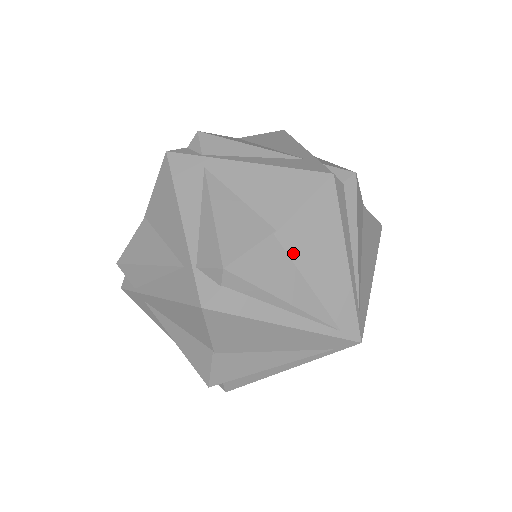
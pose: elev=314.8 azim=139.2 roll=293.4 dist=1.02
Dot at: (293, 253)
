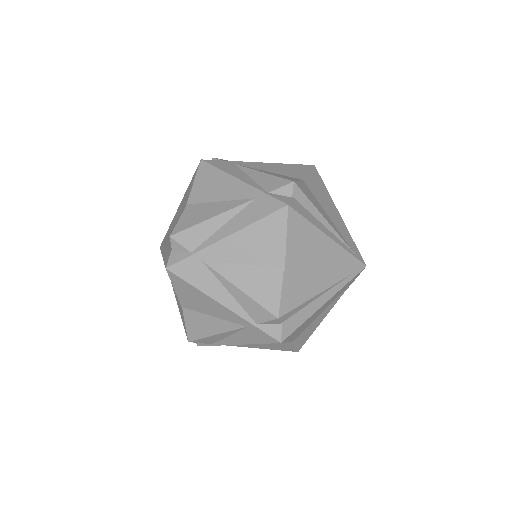
Dot at: (301, 268)
